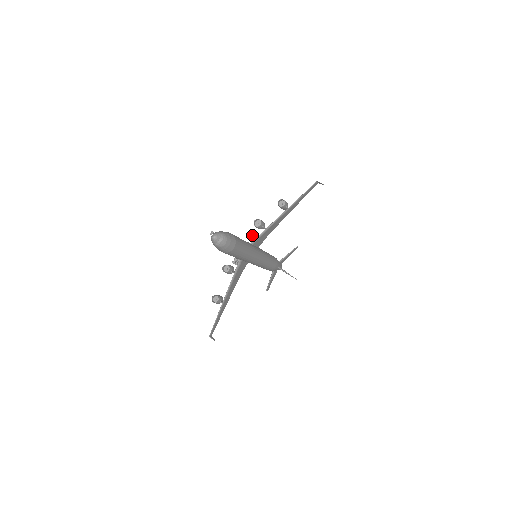
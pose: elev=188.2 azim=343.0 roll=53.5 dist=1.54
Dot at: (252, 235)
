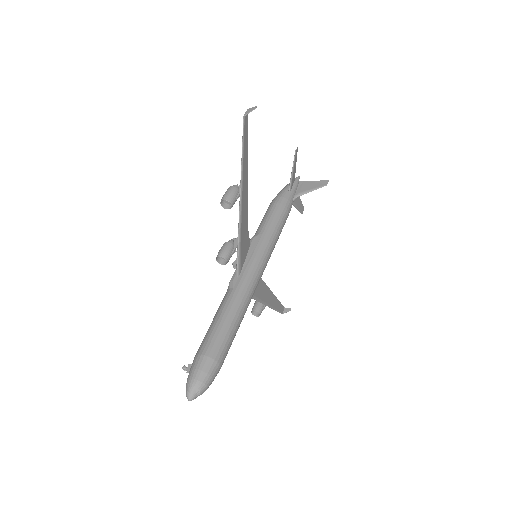
Dot at: occluded
